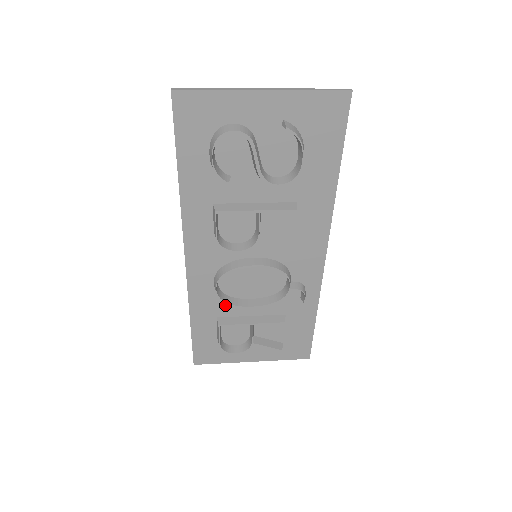
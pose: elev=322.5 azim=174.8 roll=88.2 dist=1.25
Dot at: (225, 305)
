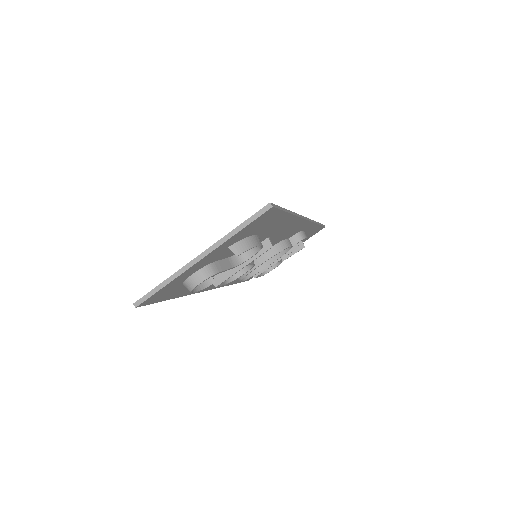
Dot at: occluded
